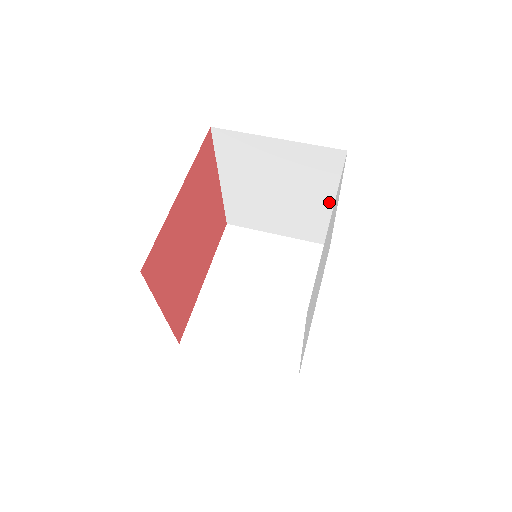
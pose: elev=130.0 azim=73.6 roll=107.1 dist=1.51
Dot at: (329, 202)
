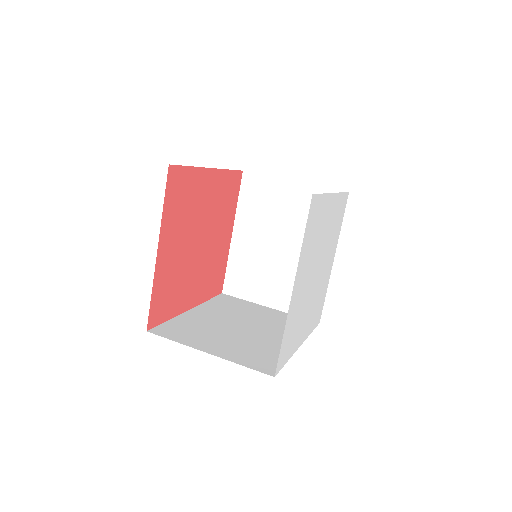
Dot at: occluded
